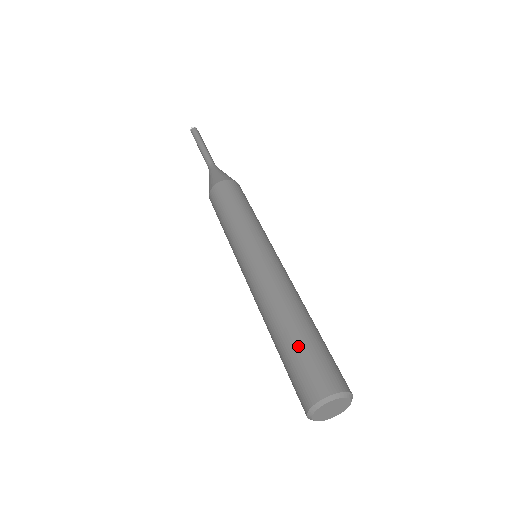
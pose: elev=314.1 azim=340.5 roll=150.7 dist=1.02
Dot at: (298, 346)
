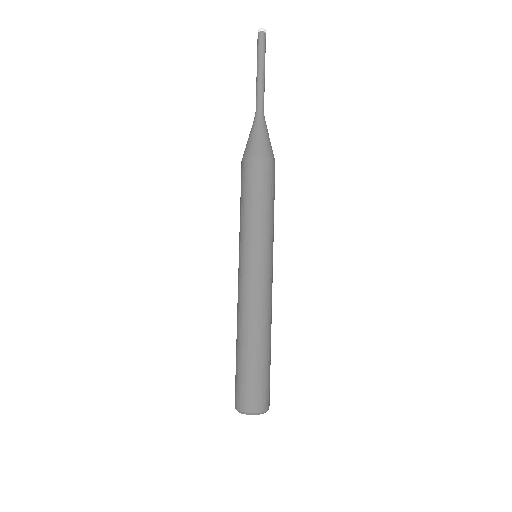
Dot at: (237, 366)
